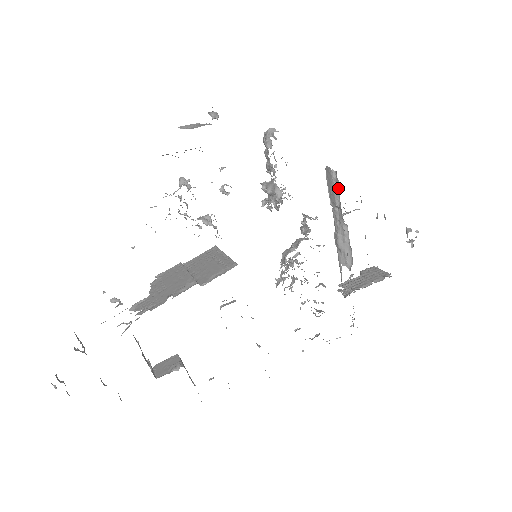
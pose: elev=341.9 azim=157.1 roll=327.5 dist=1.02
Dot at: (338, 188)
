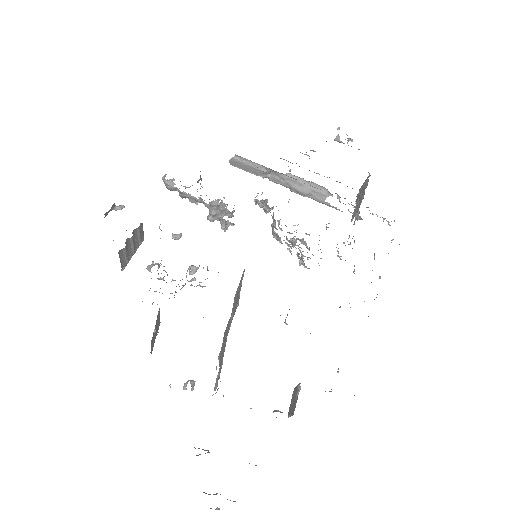
Dot at: (250, 161)
